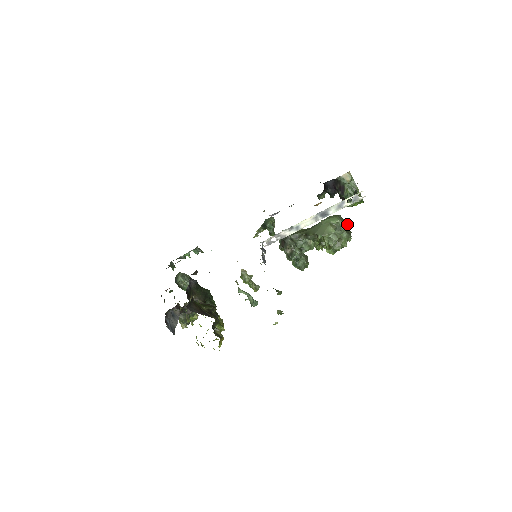
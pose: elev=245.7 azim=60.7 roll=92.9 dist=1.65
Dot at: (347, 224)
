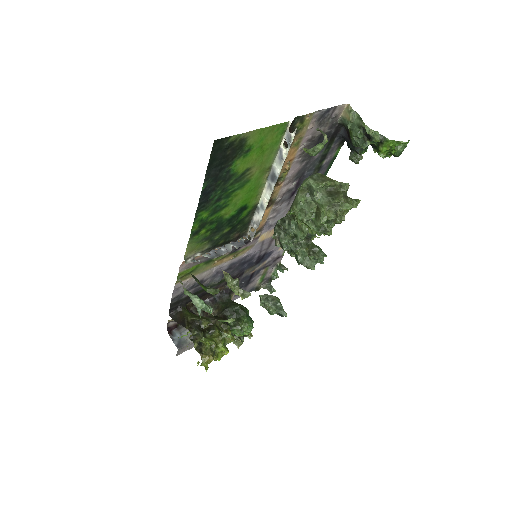
Dot at: (320, 182)
